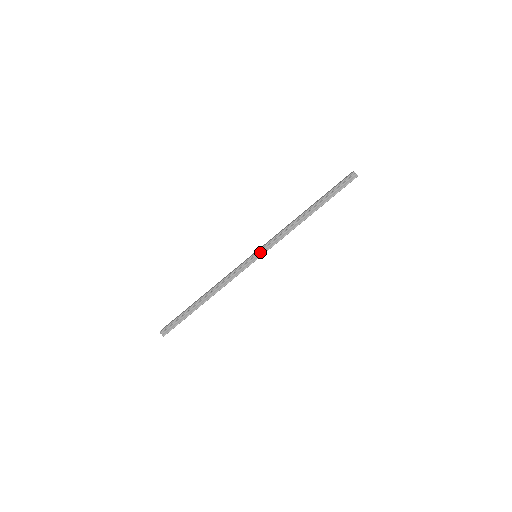
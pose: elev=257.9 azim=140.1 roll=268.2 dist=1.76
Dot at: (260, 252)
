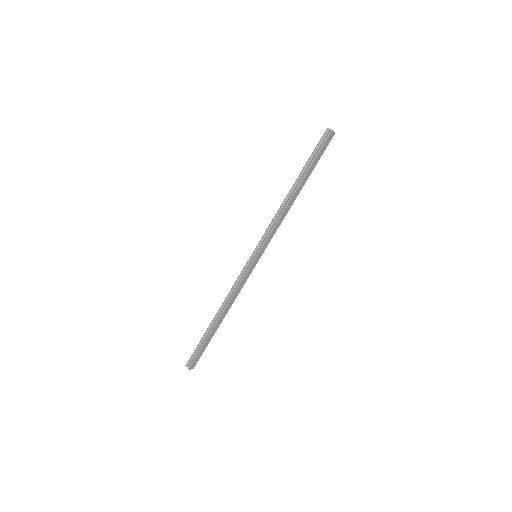
Dot at: (257, 250)
